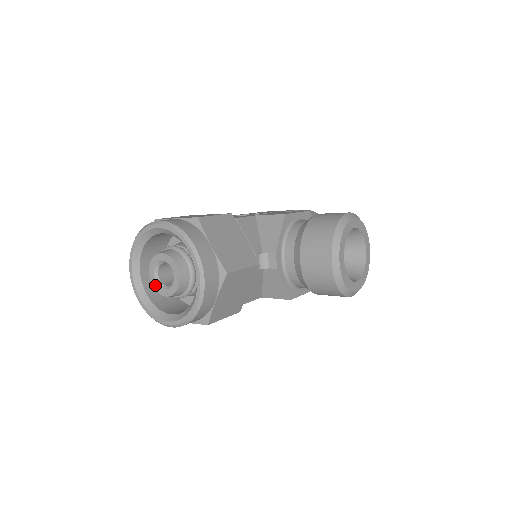
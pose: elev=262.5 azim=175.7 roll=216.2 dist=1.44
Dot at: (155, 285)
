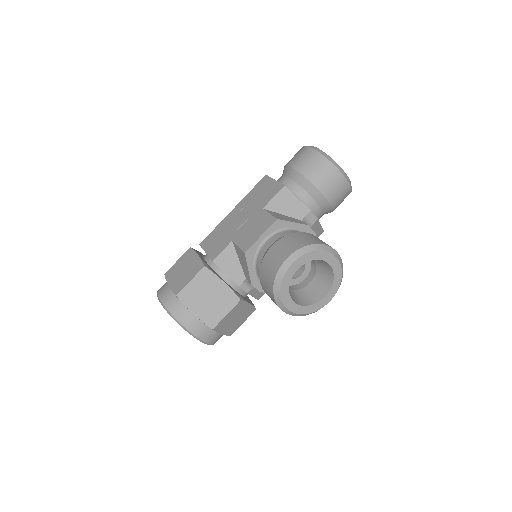
Dot at: occluded
